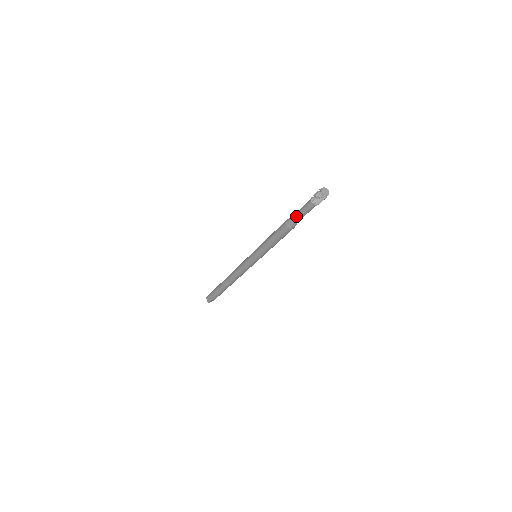
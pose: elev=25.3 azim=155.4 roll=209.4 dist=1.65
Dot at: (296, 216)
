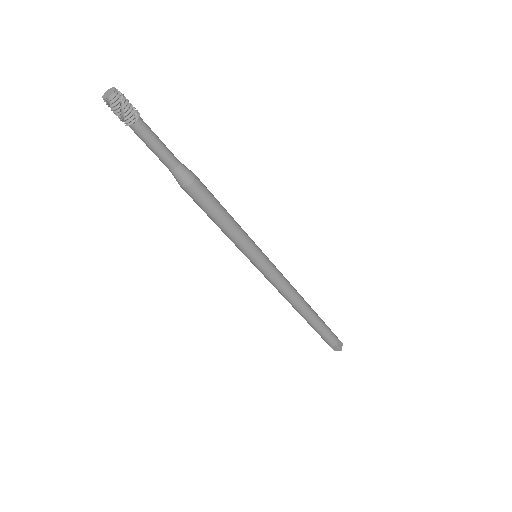
Dot at: occluded
